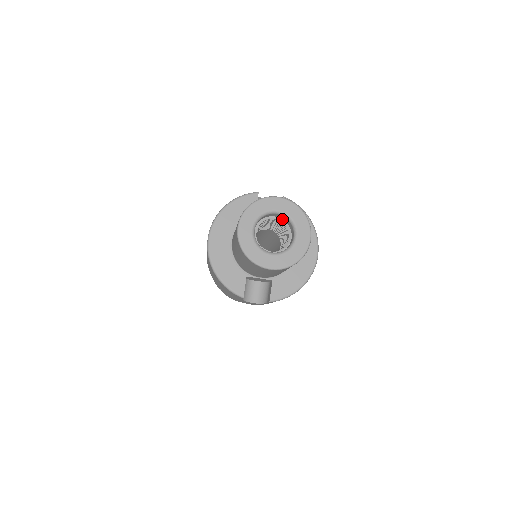
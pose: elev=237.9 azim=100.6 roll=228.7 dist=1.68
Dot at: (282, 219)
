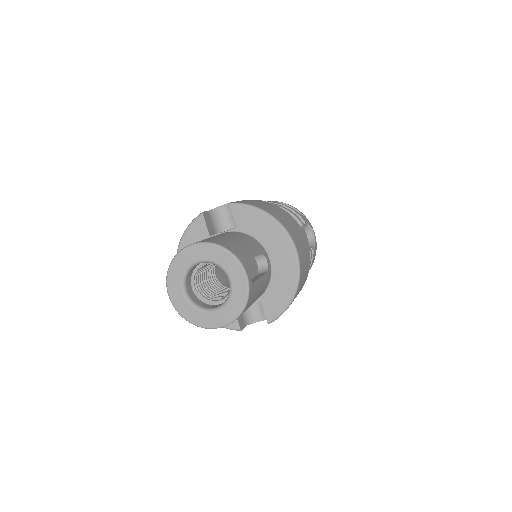
Dot at: occluded
